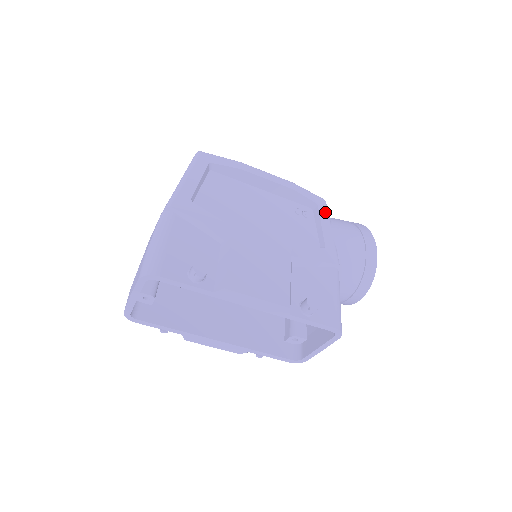
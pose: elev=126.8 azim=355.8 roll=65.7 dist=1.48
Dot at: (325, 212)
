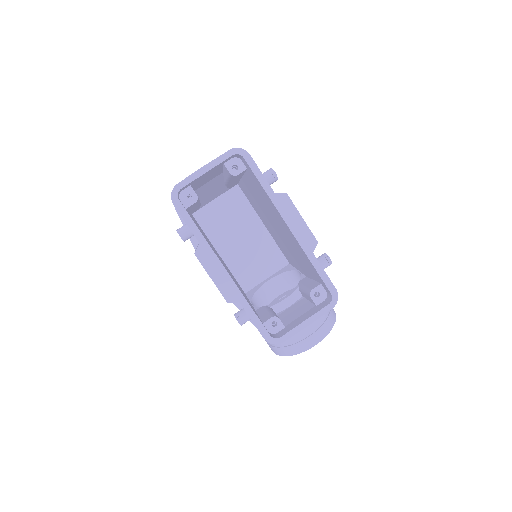
Dot at: occluded
